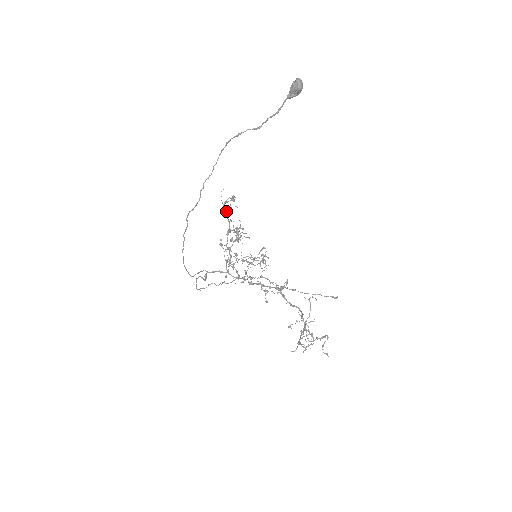
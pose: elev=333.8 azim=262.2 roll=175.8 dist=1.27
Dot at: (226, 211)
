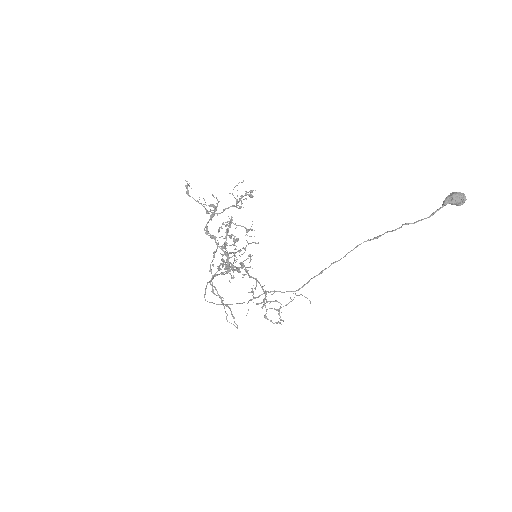
Dot at: (236, 206)
